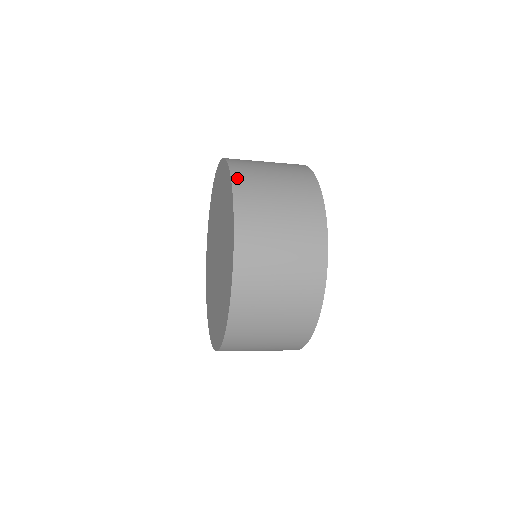
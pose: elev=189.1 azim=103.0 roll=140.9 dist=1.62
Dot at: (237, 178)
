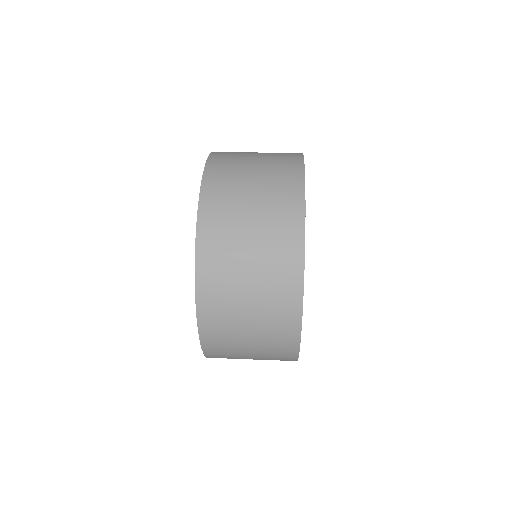
Dot at: (202, 258)
